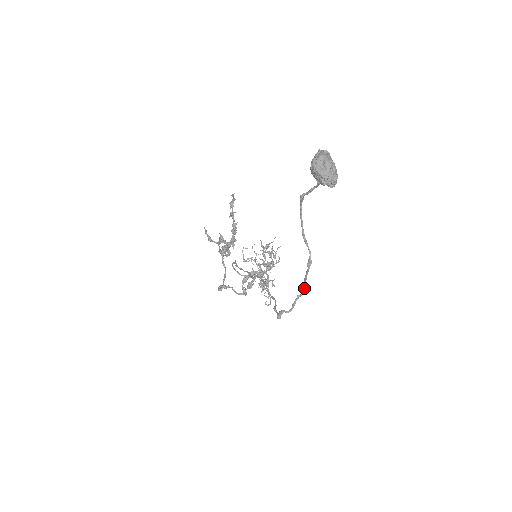
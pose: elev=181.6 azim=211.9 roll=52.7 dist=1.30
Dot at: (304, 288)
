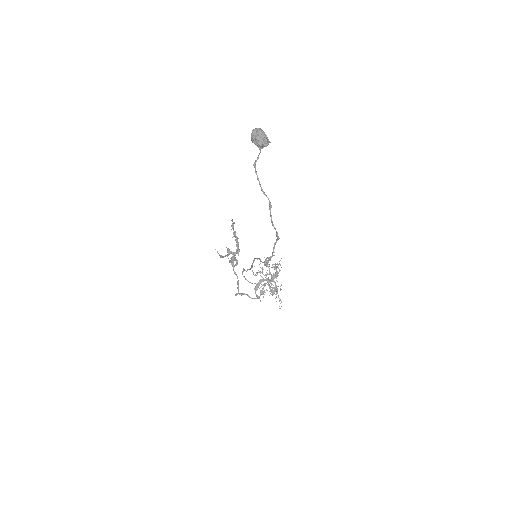
Dot at: (276, 234)
